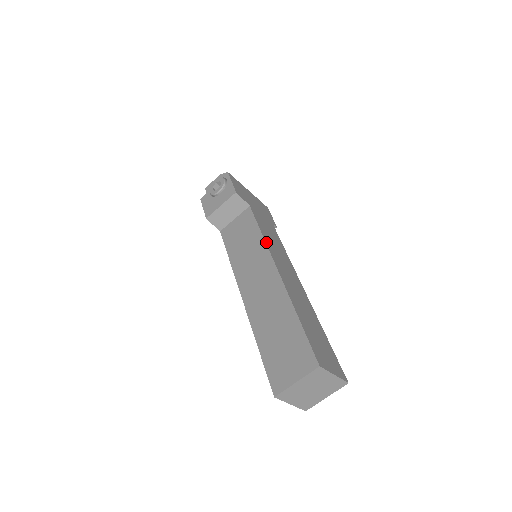
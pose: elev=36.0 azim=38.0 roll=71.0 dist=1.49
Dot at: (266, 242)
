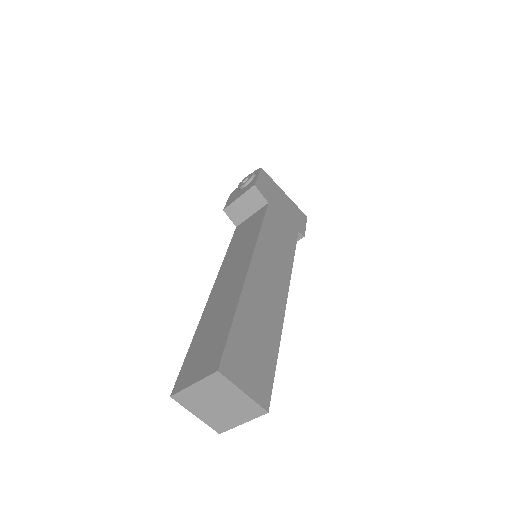
Dot at: (259, 238)
